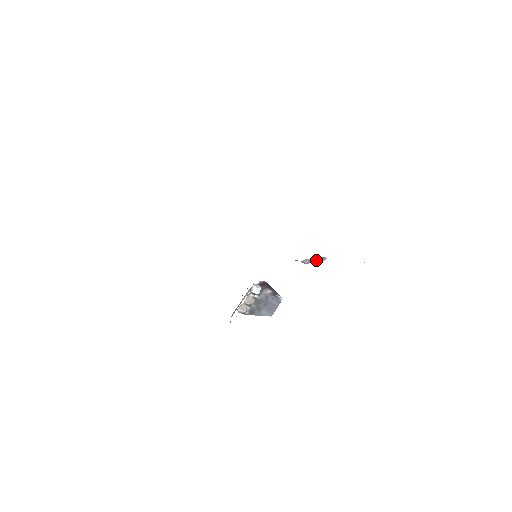
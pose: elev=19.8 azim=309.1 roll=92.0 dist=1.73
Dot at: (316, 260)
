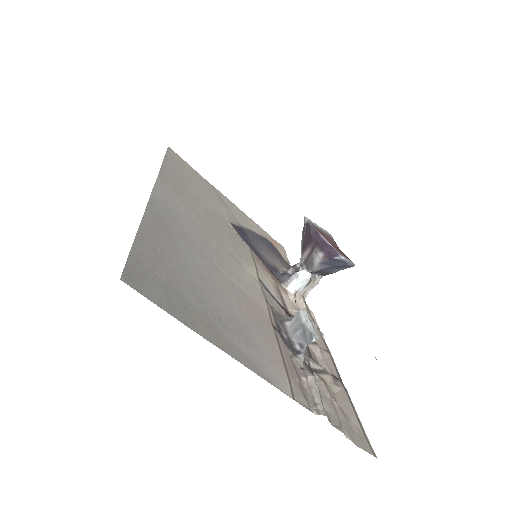
Dot at: (308, 330)
